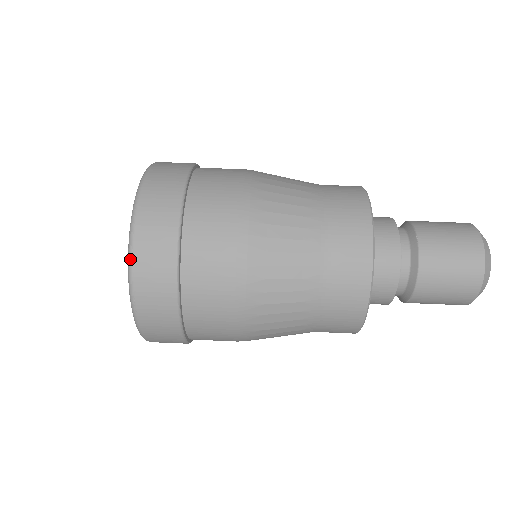
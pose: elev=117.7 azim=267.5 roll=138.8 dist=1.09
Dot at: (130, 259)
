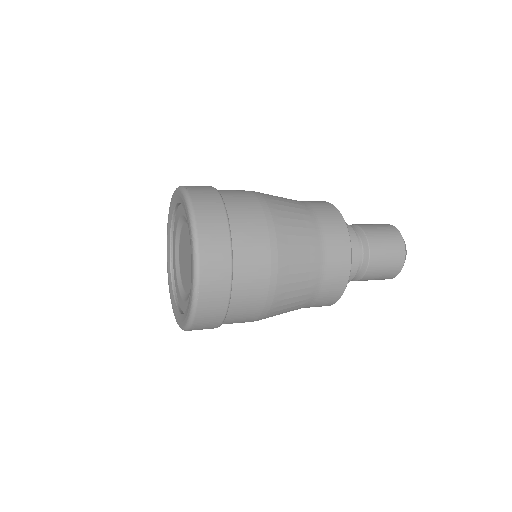
Dot at: (197, 256)
